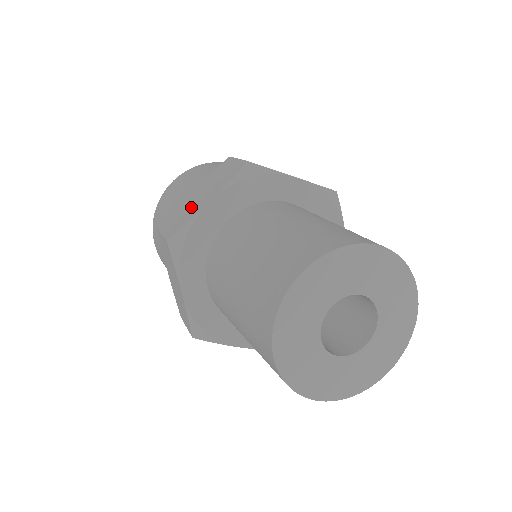
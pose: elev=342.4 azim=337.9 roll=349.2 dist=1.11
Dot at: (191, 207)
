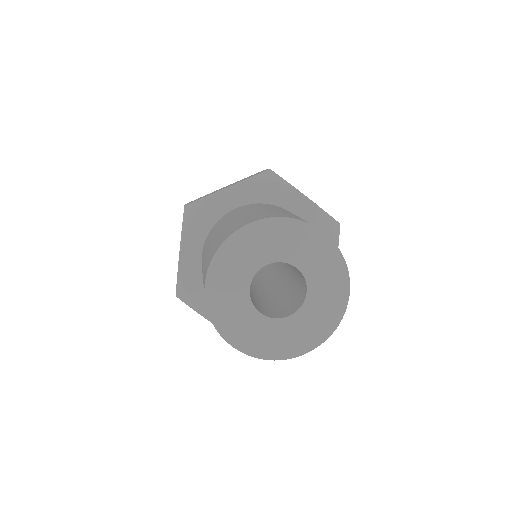
Dot at: occluded
